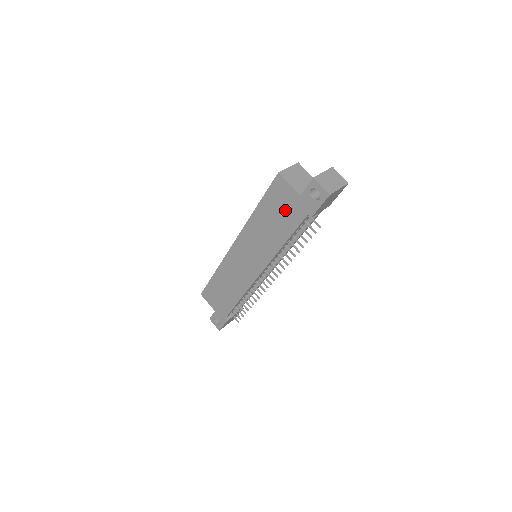
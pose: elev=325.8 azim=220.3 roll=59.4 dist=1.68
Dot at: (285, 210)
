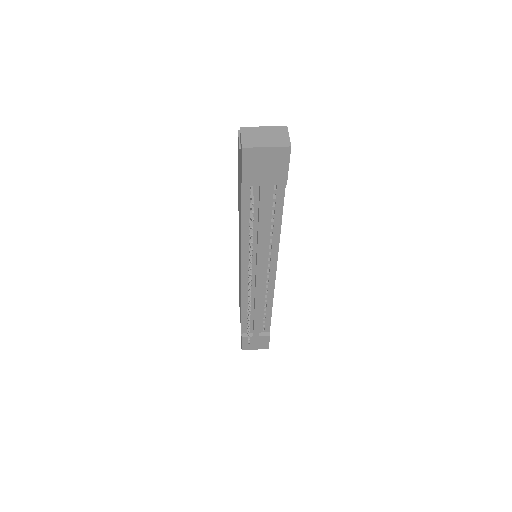
Dot at: occluded
